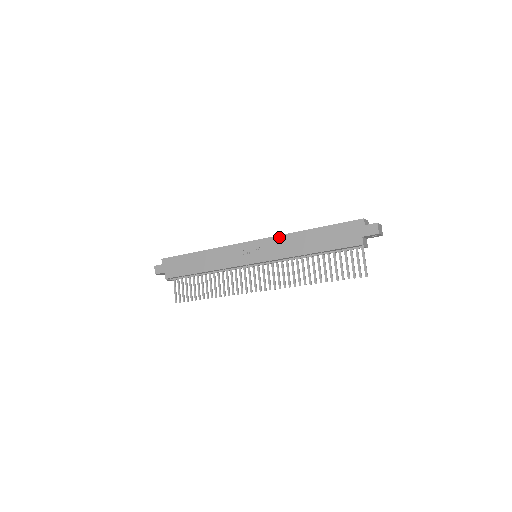
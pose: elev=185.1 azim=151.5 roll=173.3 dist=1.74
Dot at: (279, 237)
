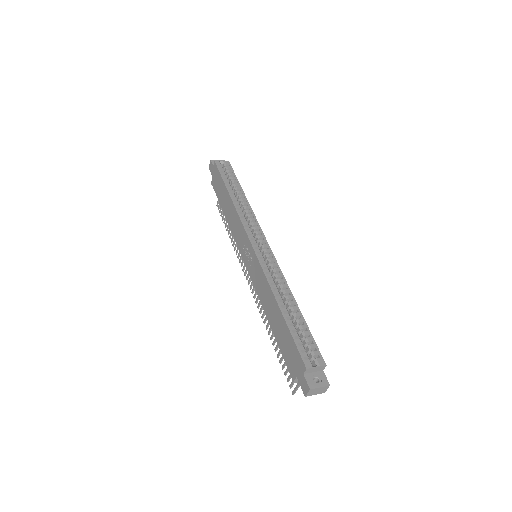
Dot at: (263, 274)
